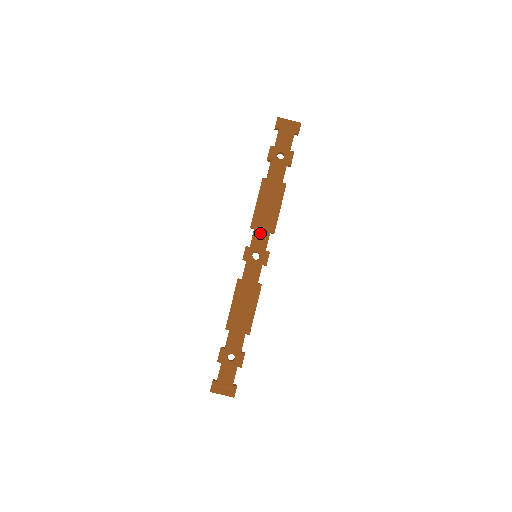
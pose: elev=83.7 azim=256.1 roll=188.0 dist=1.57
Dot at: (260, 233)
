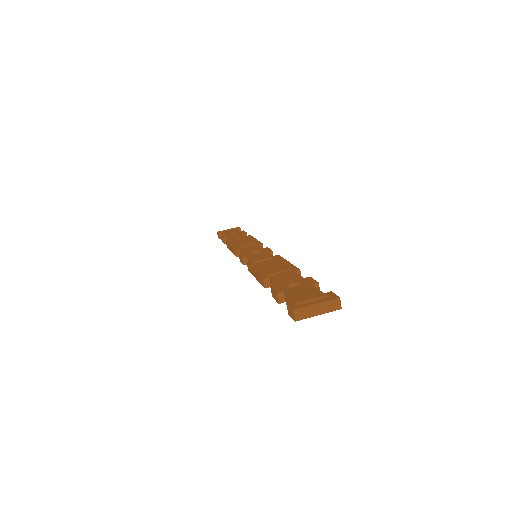
Dot at: (248, 248)
